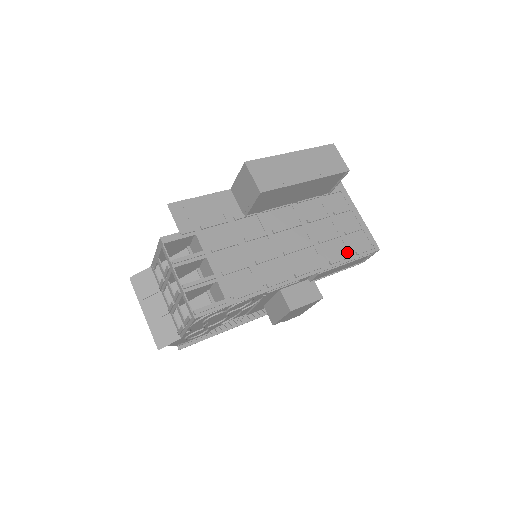
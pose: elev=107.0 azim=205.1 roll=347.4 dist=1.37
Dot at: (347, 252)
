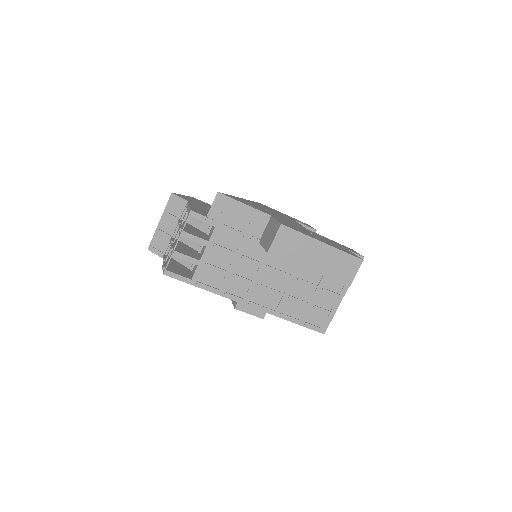
Dot at: (300, 317)
